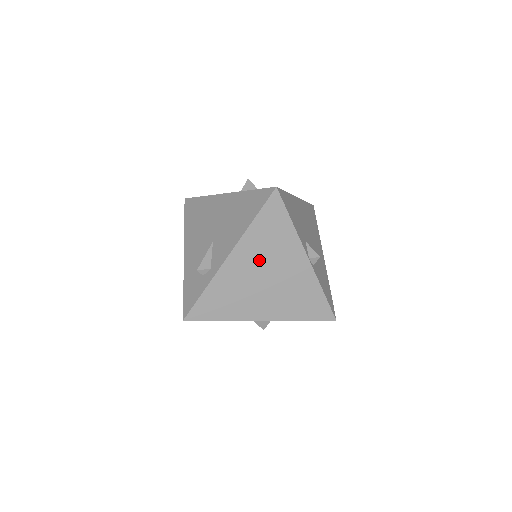
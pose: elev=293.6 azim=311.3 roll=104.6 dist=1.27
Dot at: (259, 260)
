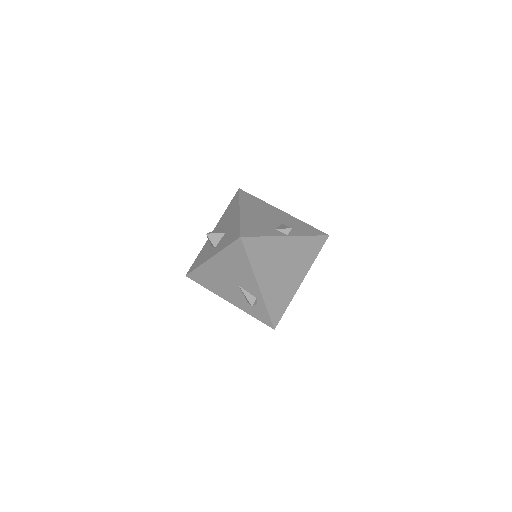
Dot at: (271, 268)
